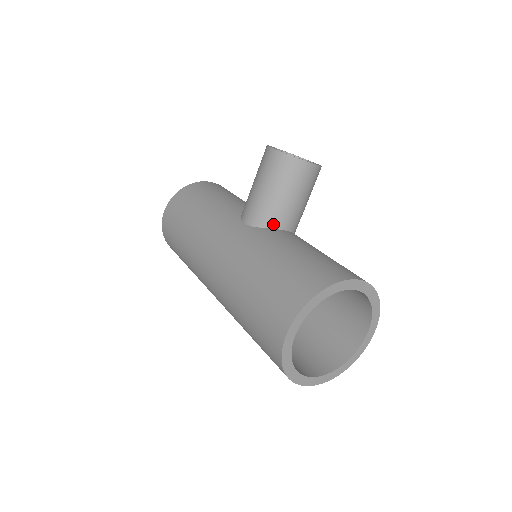
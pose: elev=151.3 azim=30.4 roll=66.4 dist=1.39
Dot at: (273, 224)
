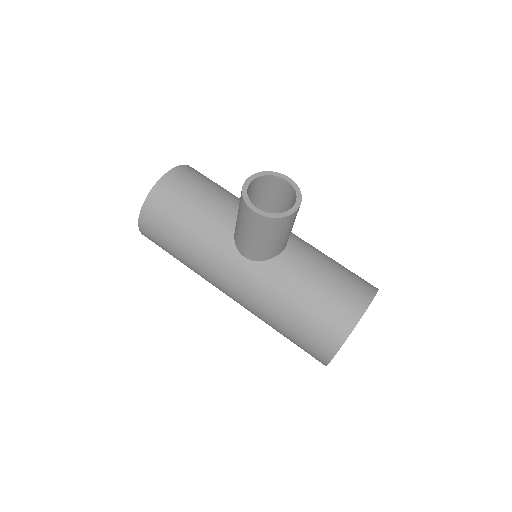
Dot at: (273, 255)
